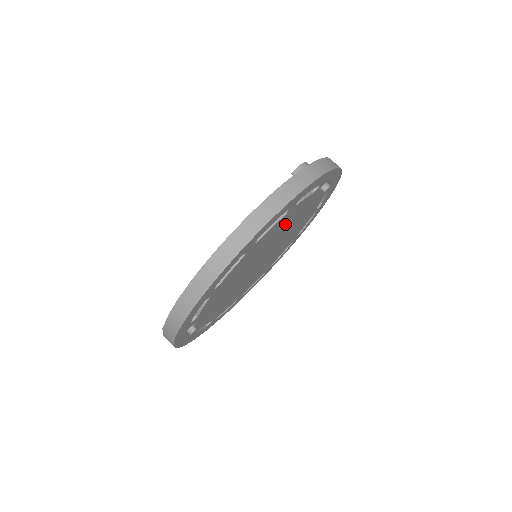
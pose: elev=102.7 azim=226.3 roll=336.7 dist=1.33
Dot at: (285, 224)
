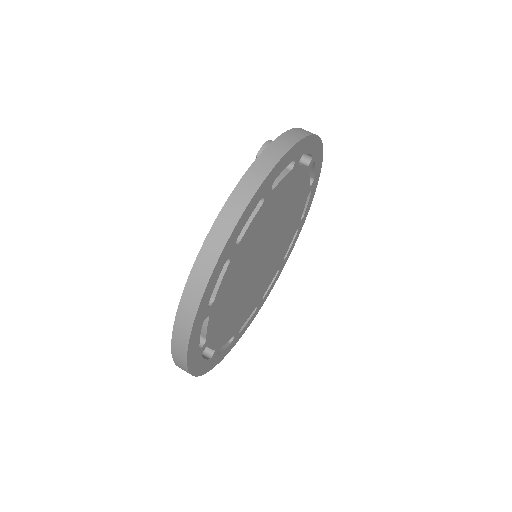
Dot at: (271, 214)
